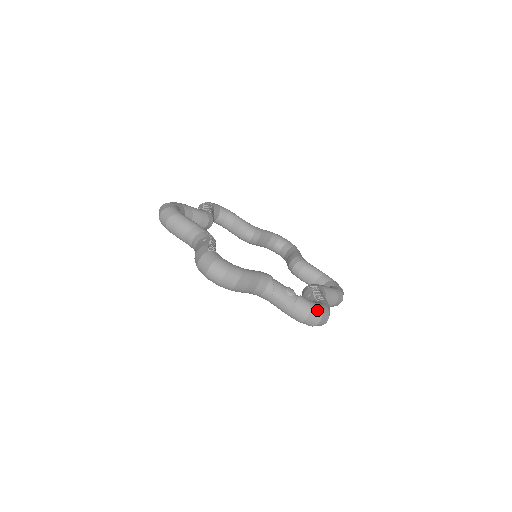
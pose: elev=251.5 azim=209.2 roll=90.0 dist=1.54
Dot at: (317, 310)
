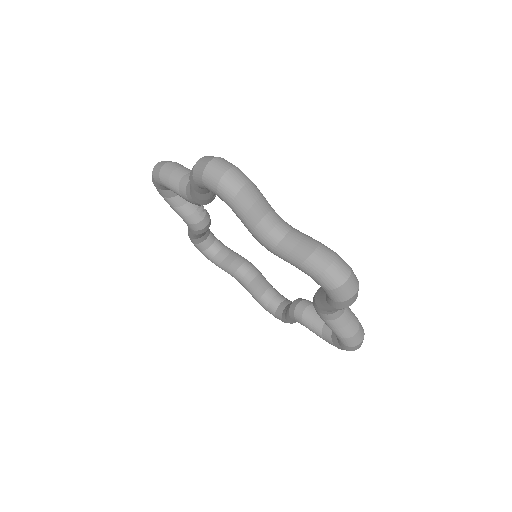
Dot at: occluded
